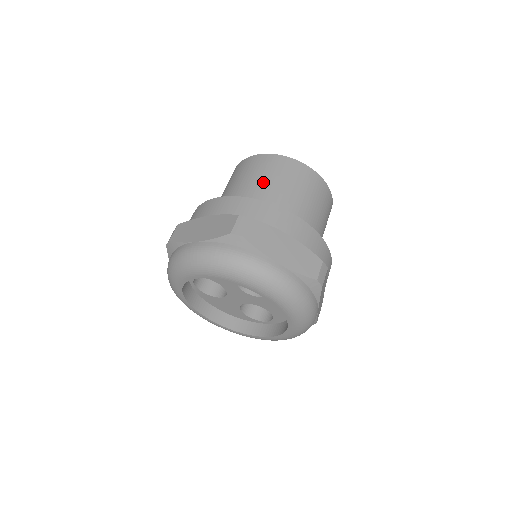
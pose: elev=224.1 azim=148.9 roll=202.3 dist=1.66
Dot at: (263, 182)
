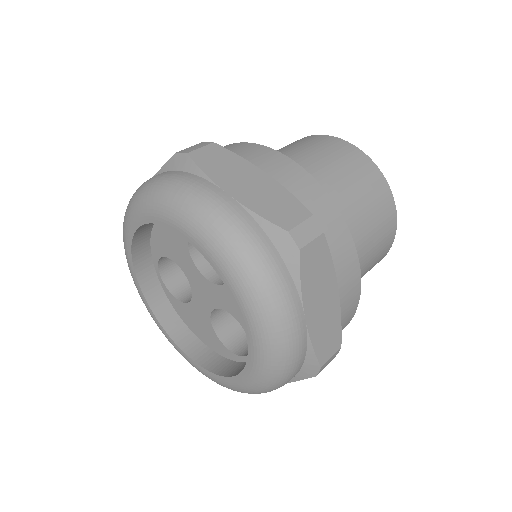
Dot at: (279, 151)
